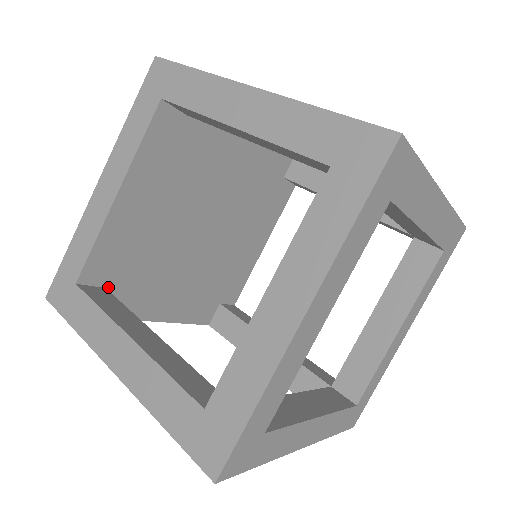
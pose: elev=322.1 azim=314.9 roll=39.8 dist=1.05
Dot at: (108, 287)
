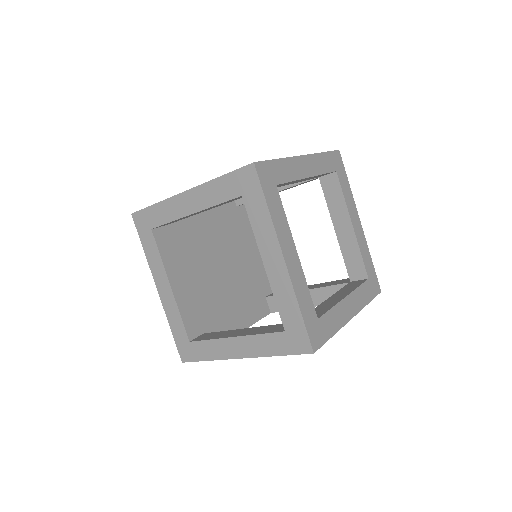
Dot at: (168, 227)
